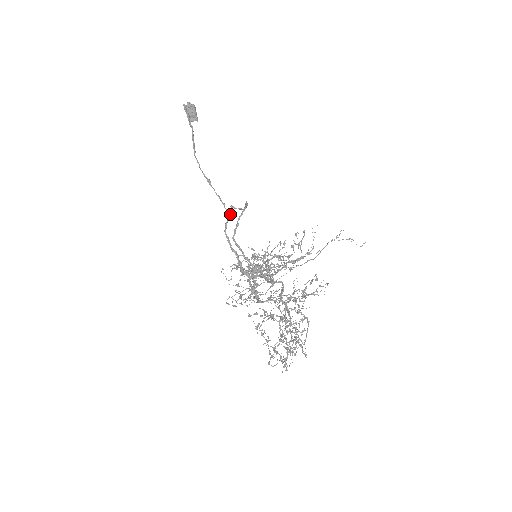
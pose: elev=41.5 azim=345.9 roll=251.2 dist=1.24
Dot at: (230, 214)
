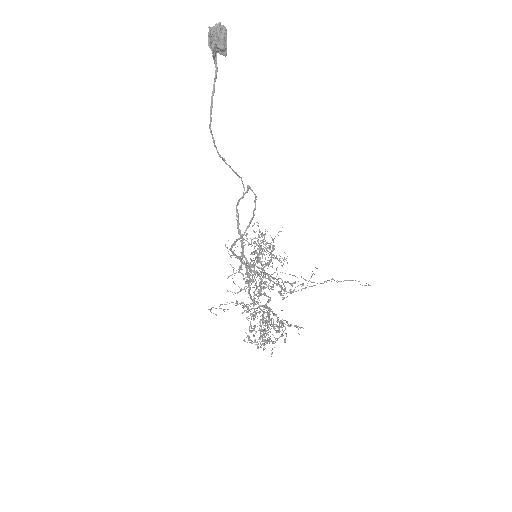
Dot at: (245, 193)
